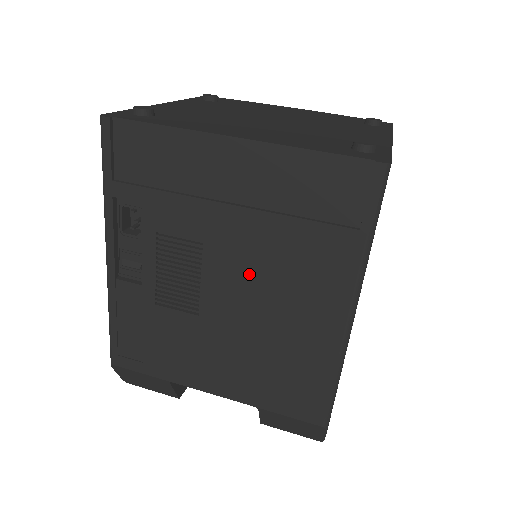
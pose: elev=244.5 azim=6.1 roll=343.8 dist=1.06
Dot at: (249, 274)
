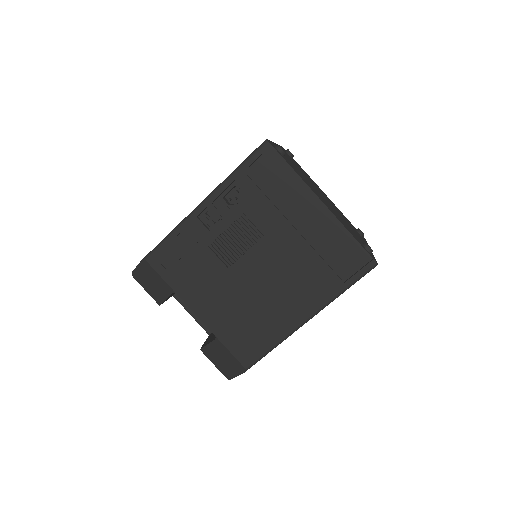
Dot at: (275, 266)
